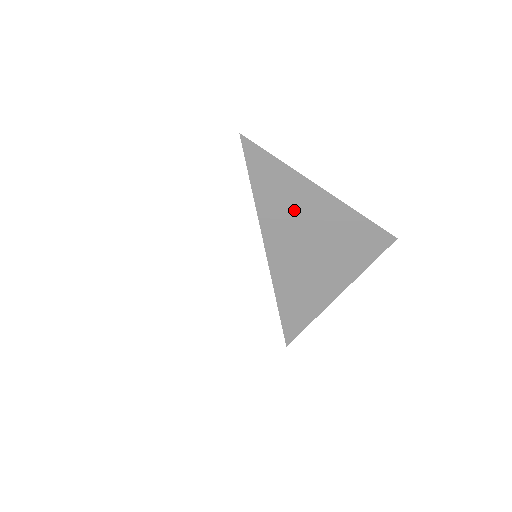
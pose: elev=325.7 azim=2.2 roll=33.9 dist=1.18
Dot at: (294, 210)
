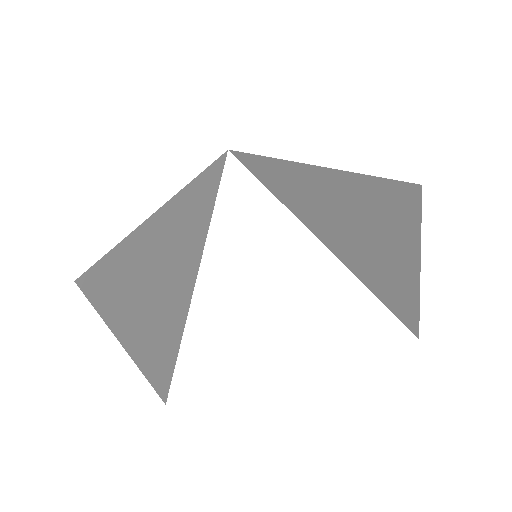
Dot at: (308, 195)
